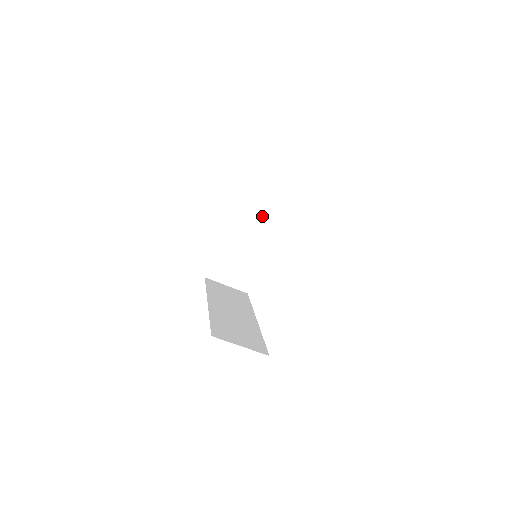
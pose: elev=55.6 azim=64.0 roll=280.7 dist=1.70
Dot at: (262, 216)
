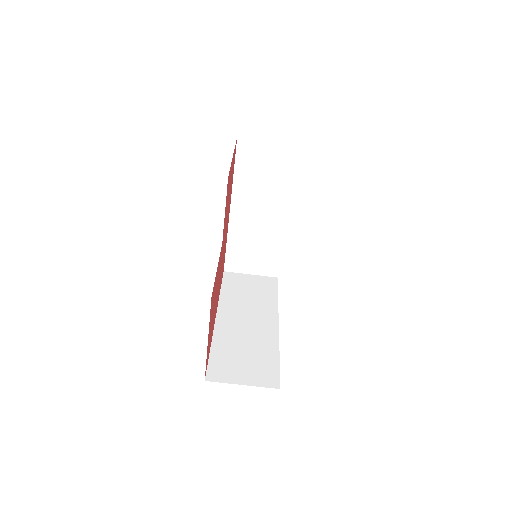
Dot at: (267, 190)
